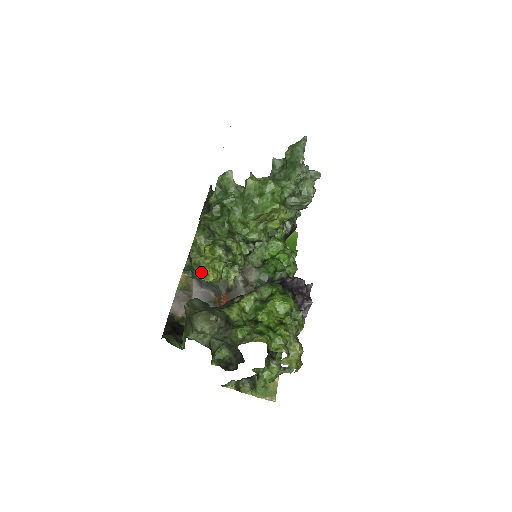
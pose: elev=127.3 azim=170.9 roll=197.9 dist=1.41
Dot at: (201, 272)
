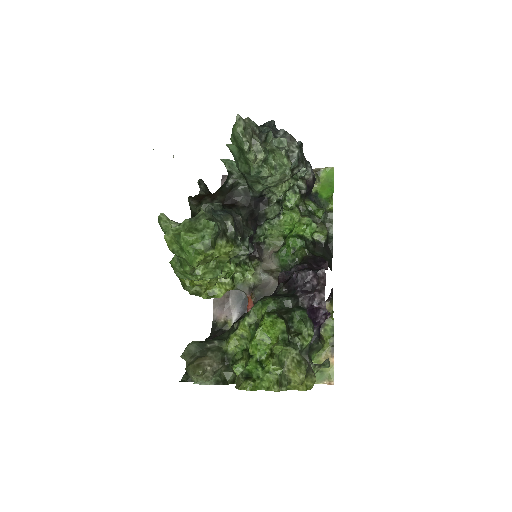
Dot at: (206, 295)
